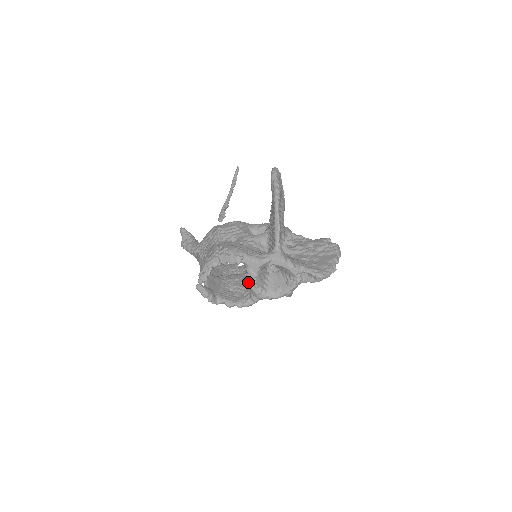
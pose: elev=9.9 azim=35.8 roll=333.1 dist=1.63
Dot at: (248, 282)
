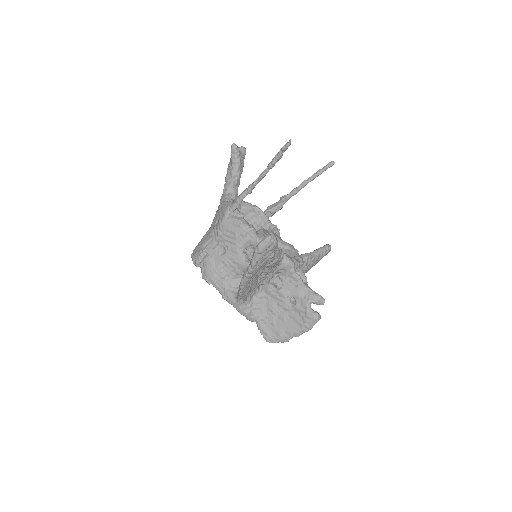
Dot at: occluded
